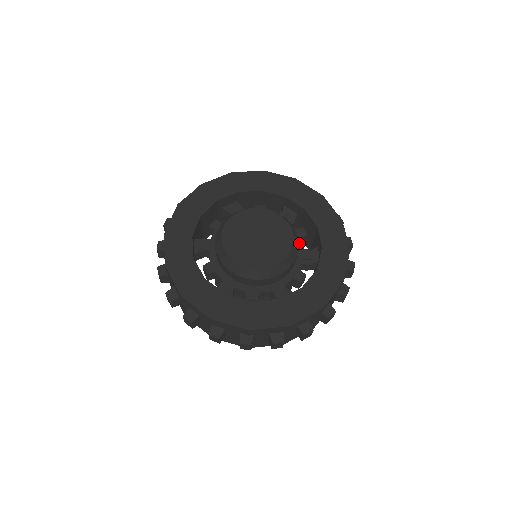
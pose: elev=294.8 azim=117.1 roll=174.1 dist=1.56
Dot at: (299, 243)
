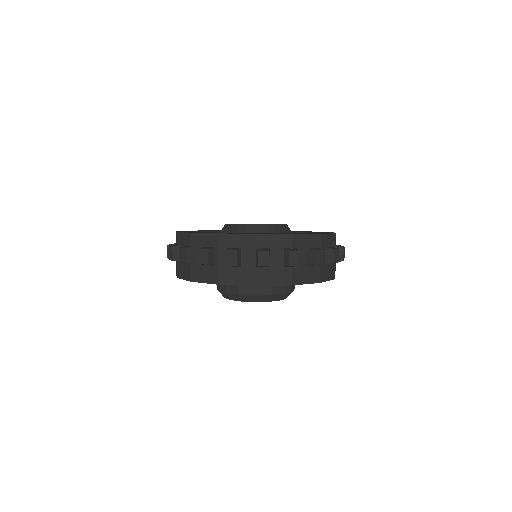
Dot at: occluded
